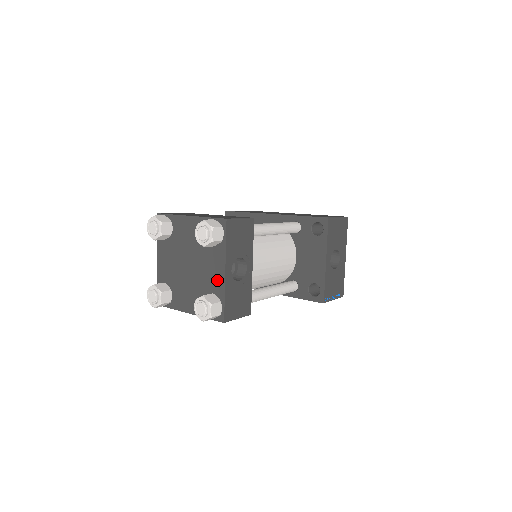
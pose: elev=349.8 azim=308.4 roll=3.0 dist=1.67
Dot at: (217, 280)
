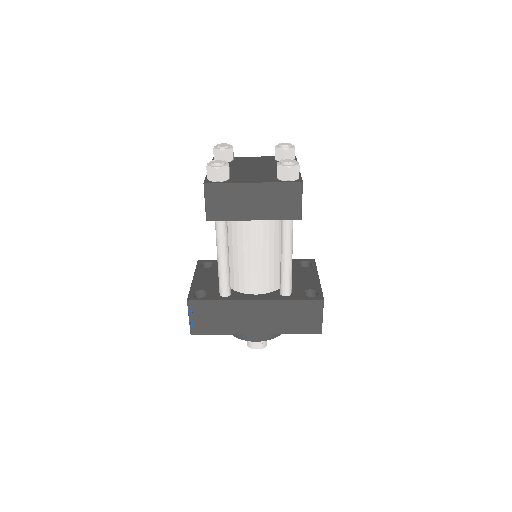
Dot at: occluded
